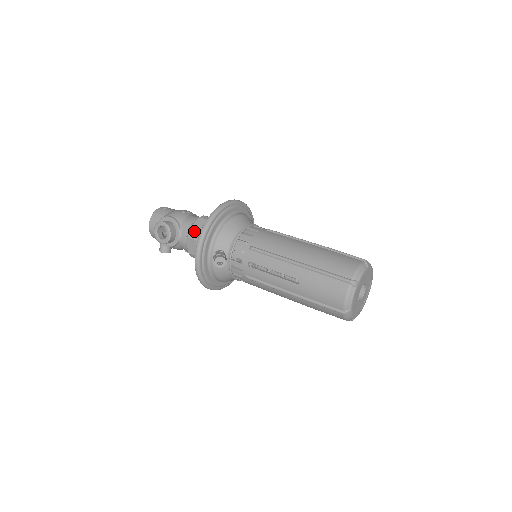
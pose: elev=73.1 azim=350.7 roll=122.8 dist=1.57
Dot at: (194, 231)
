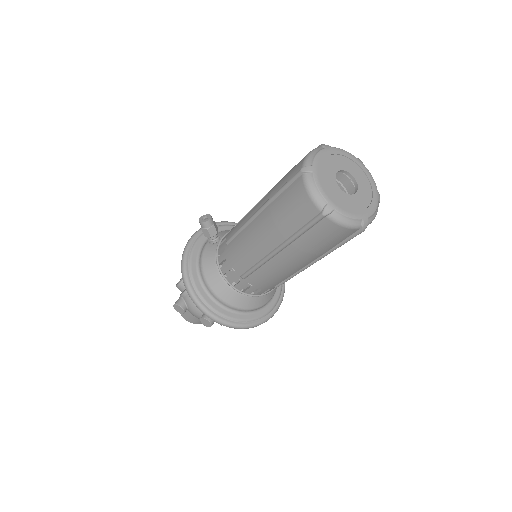
Dot at: occluded
